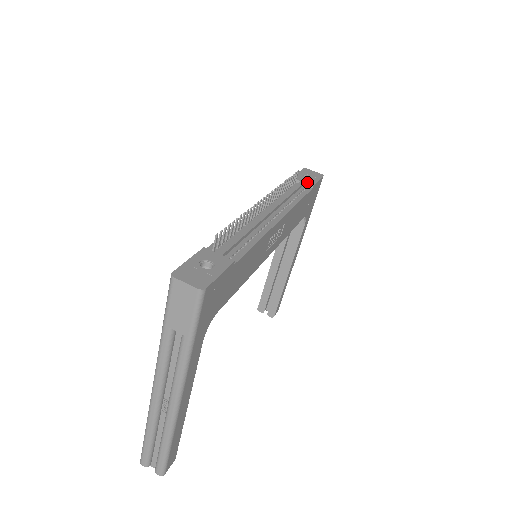
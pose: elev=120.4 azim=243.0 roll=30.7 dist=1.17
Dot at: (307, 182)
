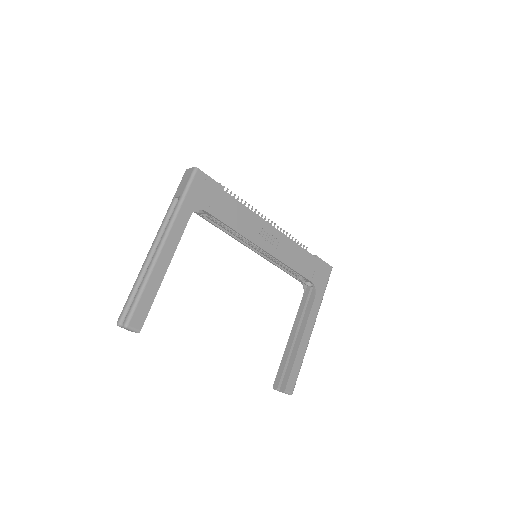
Dot at: occluded
